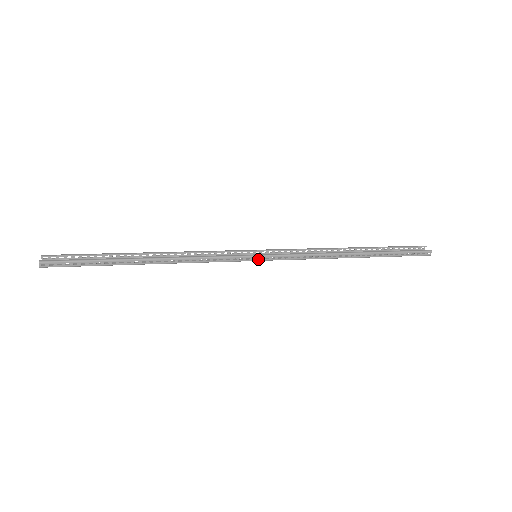
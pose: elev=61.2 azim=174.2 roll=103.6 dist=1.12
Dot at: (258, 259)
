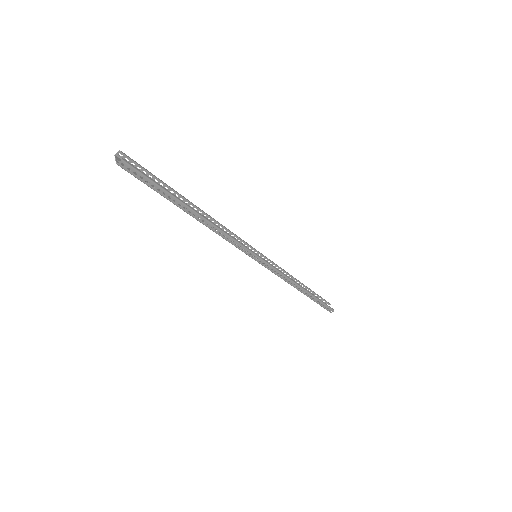
Dot at: (258, 260)
